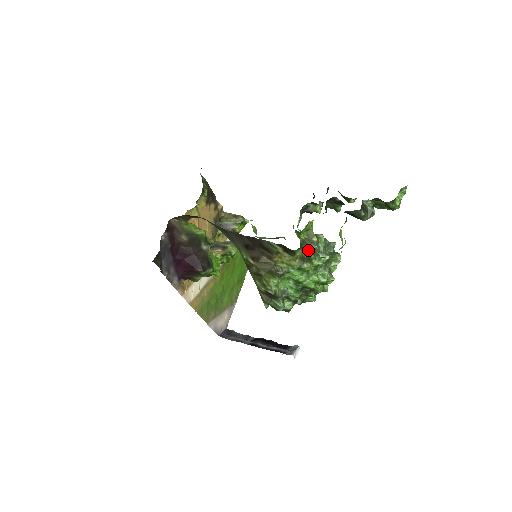
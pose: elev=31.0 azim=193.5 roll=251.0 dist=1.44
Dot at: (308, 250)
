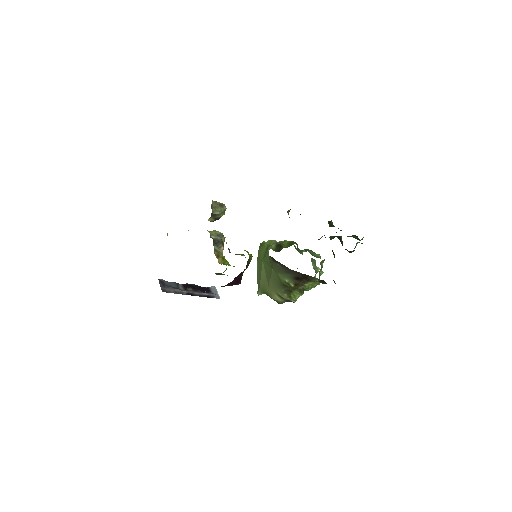
Dot at: (319, 272)
